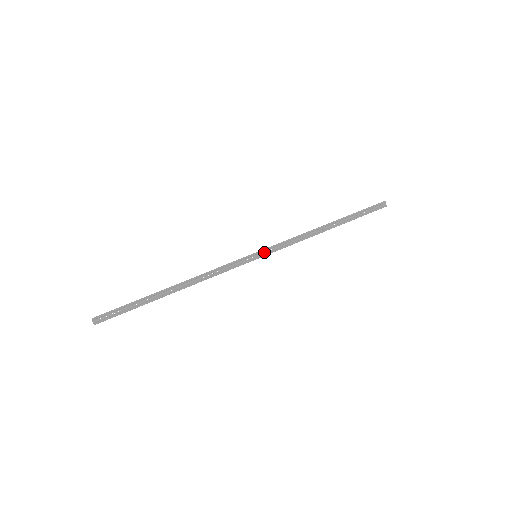
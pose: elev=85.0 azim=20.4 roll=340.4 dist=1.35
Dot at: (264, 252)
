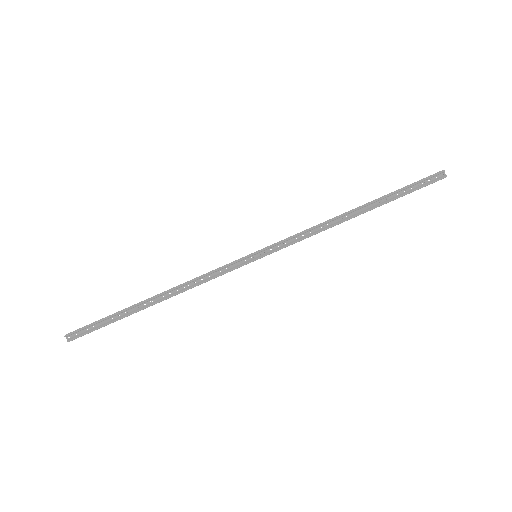
Dot at: (267, 250)
